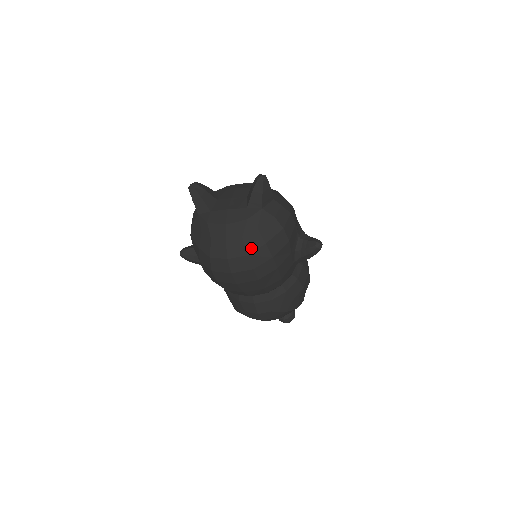
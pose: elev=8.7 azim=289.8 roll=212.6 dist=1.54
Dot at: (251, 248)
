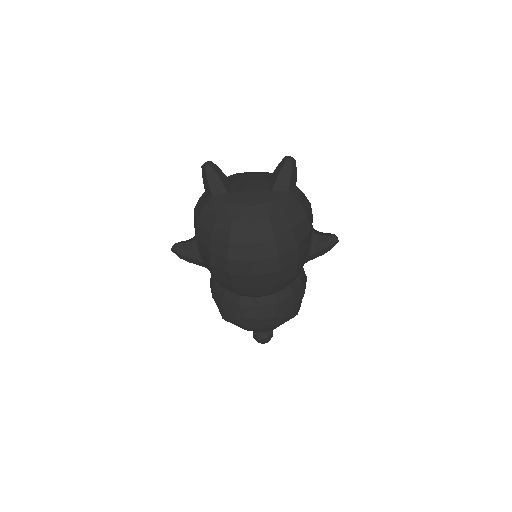
Dot at: (279, 232)
